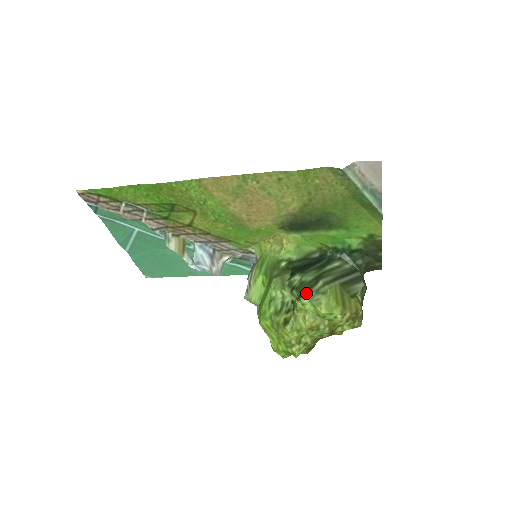
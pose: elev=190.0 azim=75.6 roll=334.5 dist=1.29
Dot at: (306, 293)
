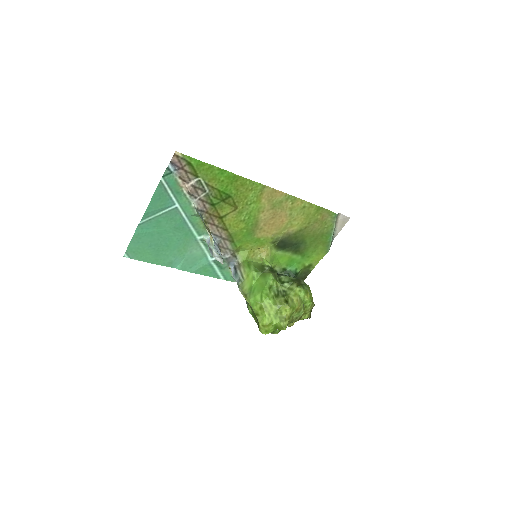
Dot at: (300, 284)
